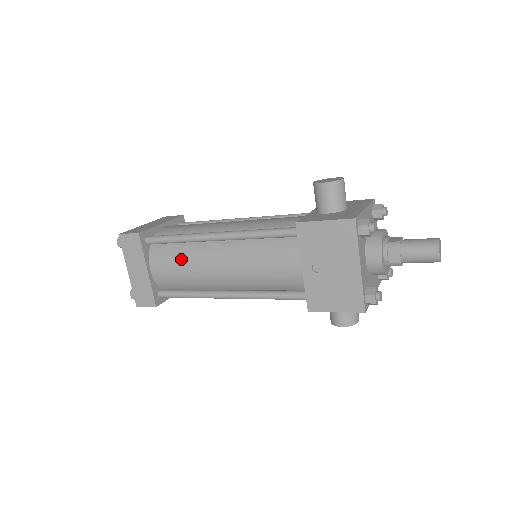
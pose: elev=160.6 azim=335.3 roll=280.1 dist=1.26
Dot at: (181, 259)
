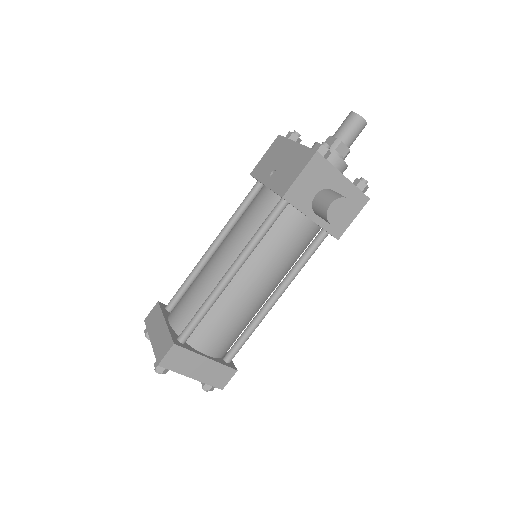
Dot at: (190, 287)
